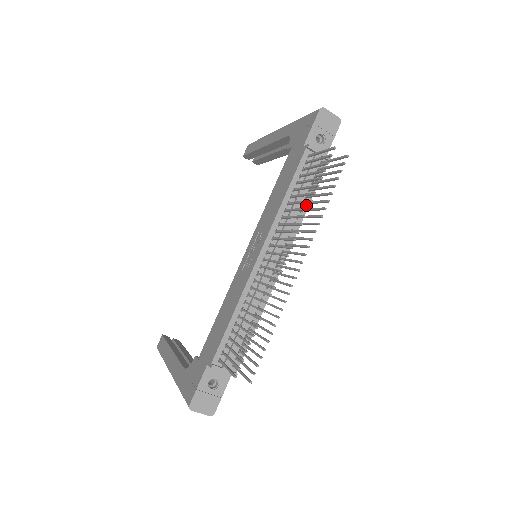
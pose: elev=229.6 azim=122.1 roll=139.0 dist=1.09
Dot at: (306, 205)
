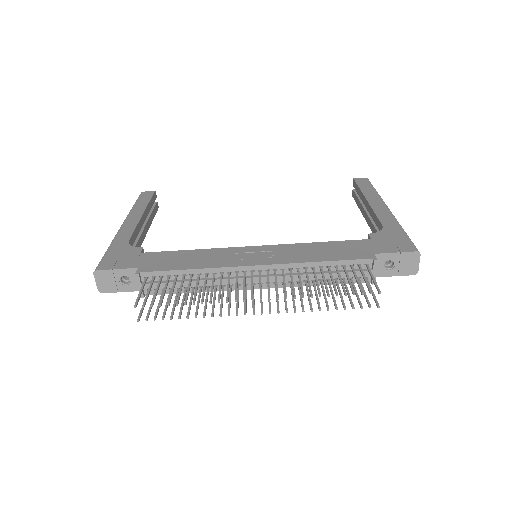
Dot at: occluded
